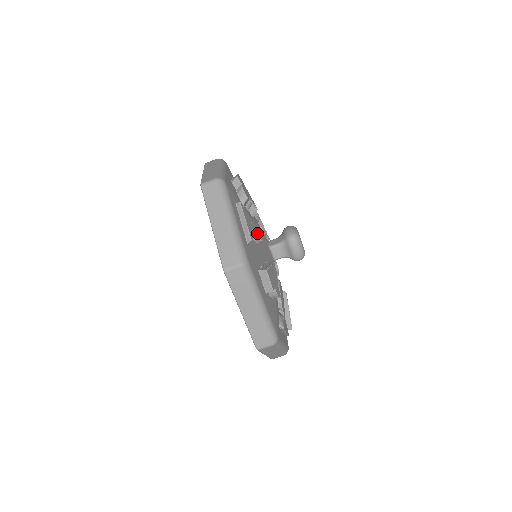
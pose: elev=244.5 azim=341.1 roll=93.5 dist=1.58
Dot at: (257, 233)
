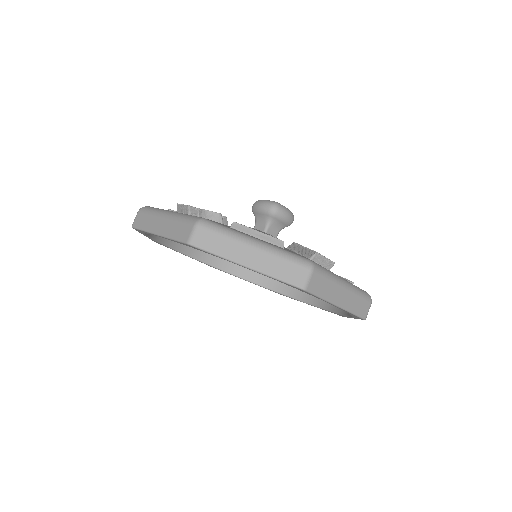
Dot at: occluded
